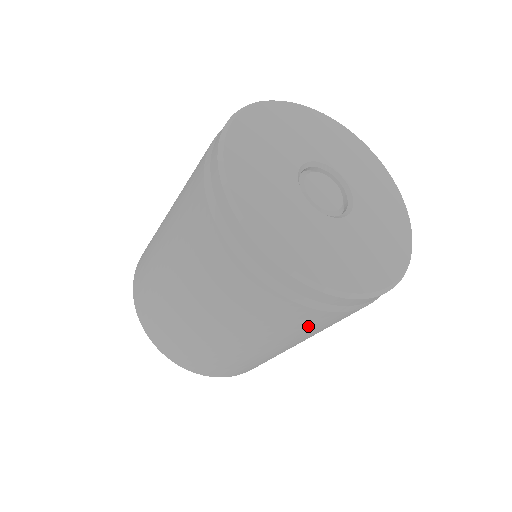
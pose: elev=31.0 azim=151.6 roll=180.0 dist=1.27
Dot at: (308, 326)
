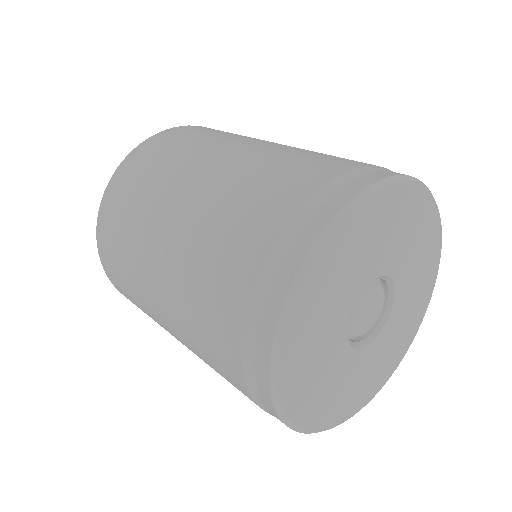
Dot at: occluded
